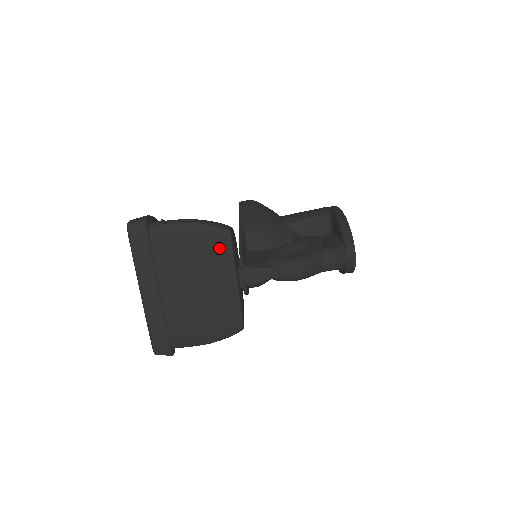
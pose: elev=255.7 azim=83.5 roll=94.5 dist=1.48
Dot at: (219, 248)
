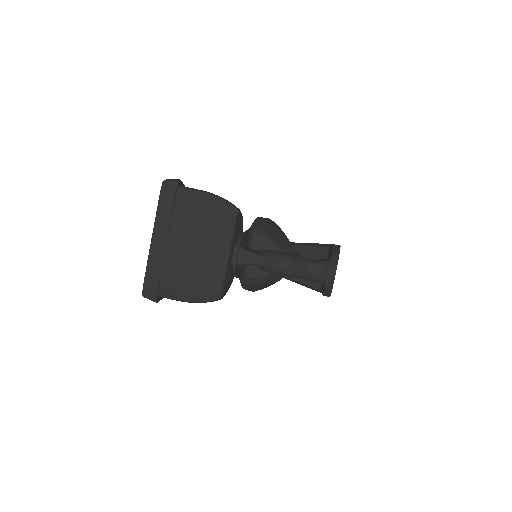
Dot at: (225, 220)
